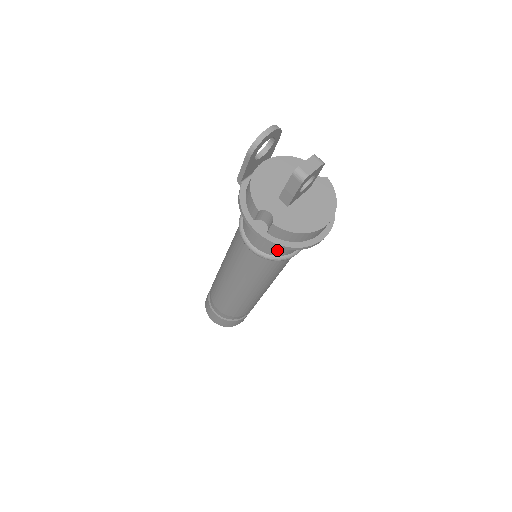
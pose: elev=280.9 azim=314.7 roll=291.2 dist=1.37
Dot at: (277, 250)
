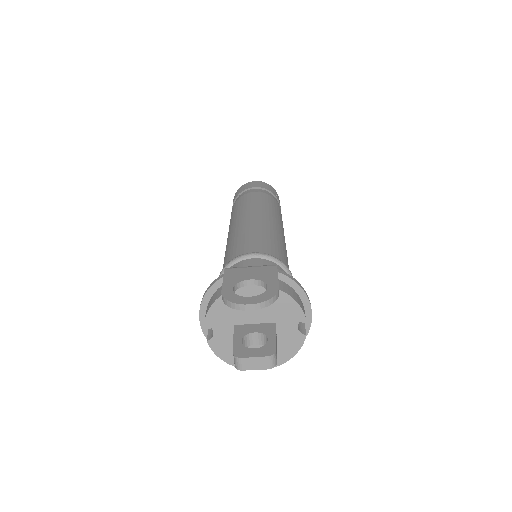
Dot at: occluded
